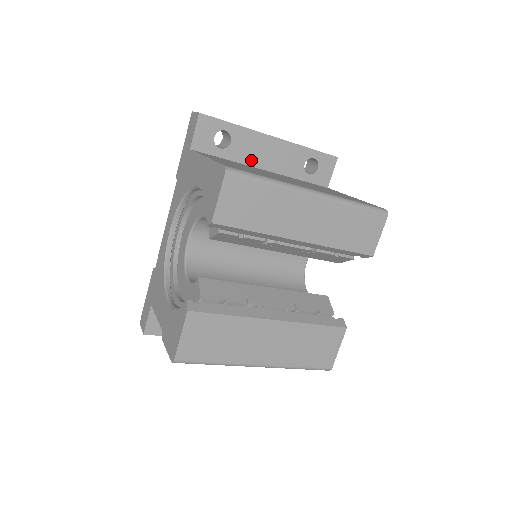
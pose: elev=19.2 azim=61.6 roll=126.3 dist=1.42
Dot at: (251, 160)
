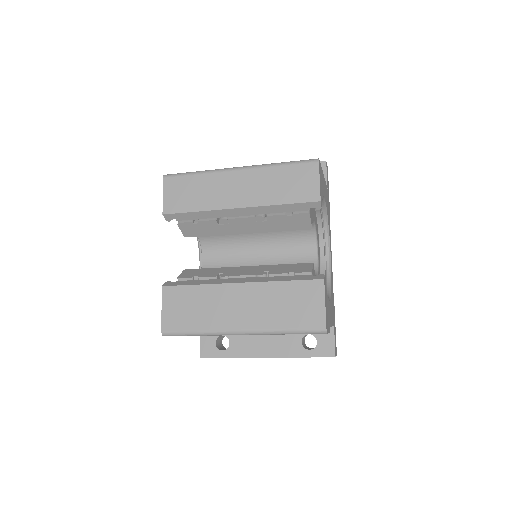
Dot at: occluded
